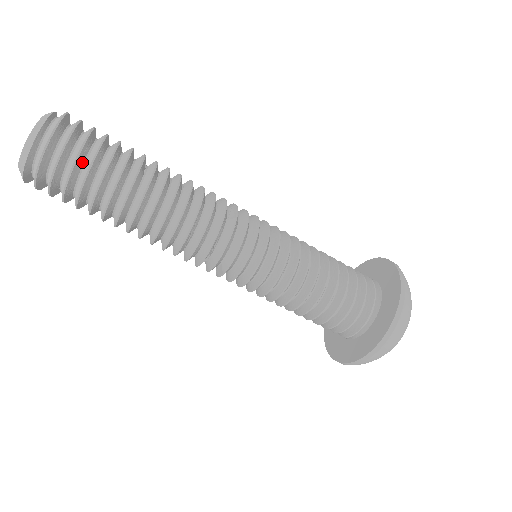
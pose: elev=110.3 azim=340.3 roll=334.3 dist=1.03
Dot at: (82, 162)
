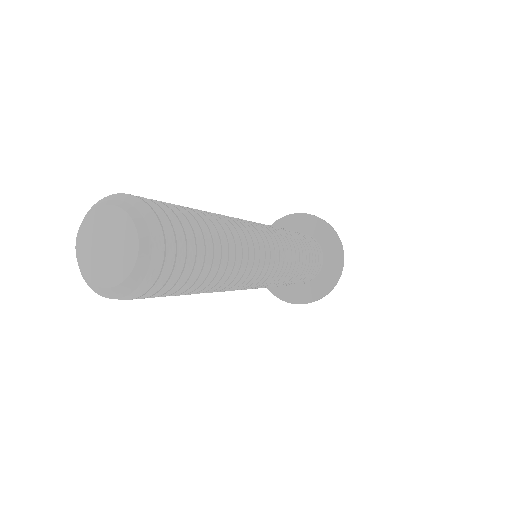
Dot at: (174, 276)
